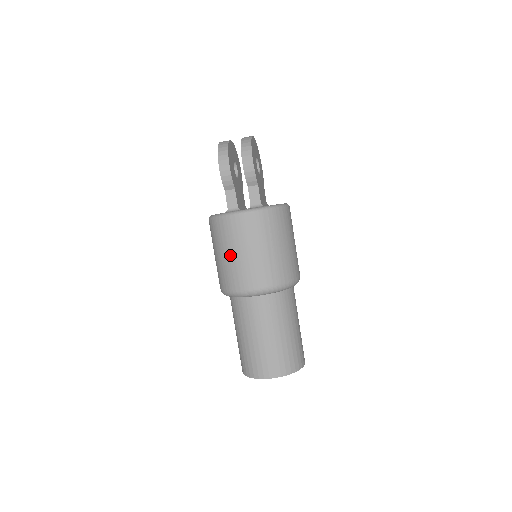
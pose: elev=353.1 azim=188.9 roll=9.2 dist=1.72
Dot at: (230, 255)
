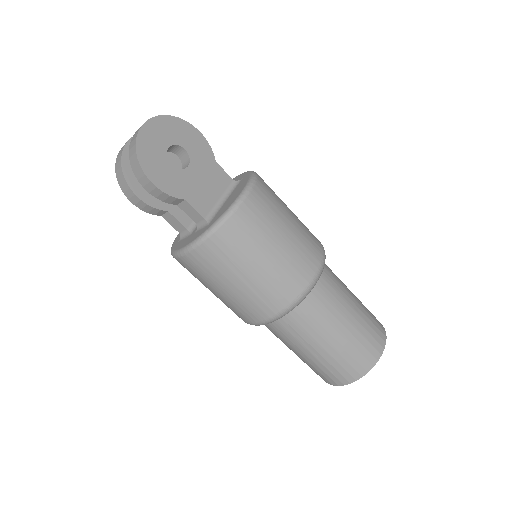
Dot at: occluded
